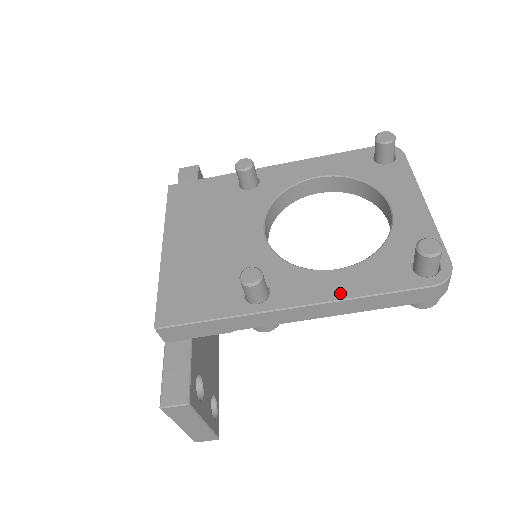
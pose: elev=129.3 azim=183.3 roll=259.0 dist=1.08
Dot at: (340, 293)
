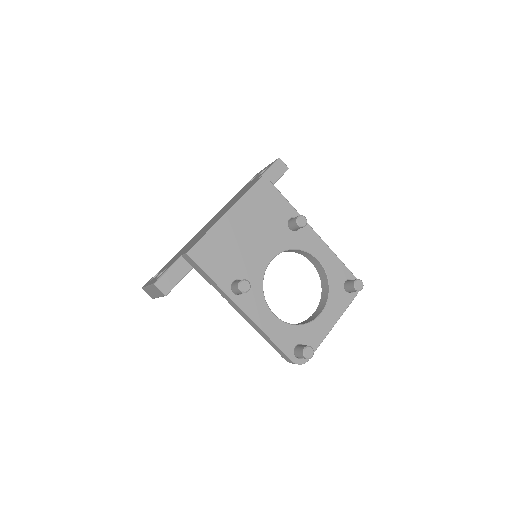
Dot at: (264, 326)
